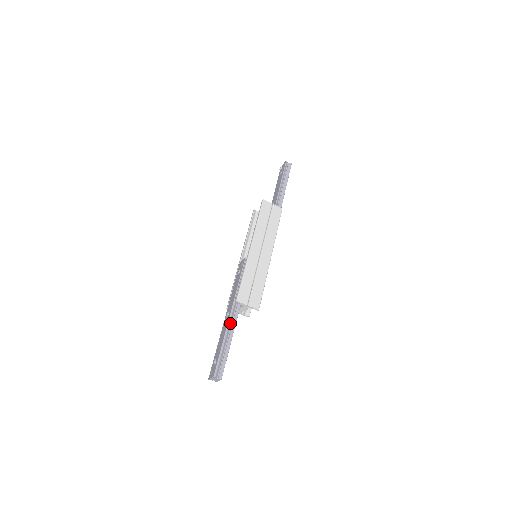
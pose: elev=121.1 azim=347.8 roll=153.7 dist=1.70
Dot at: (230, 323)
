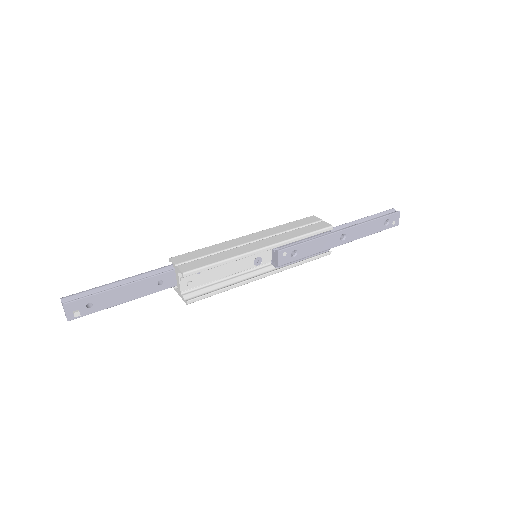
Dot at: (143, 276)
